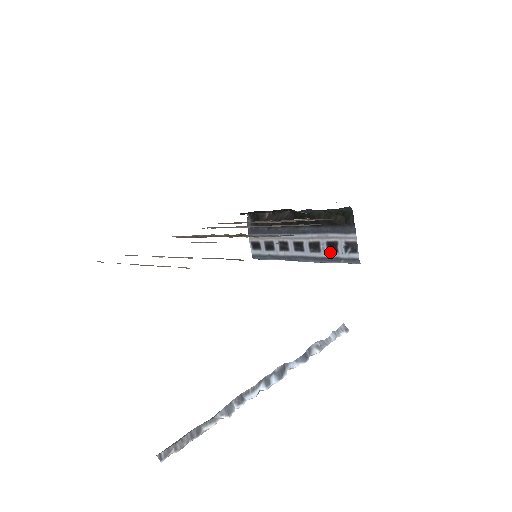
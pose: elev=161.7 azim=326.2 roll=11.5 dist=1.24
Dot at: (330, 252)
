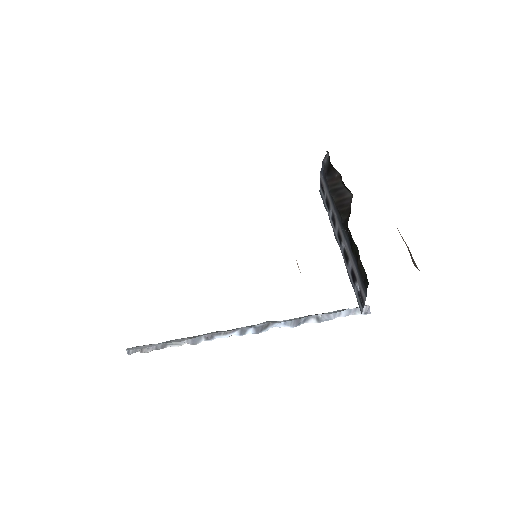
Dot at: (351, 277)
